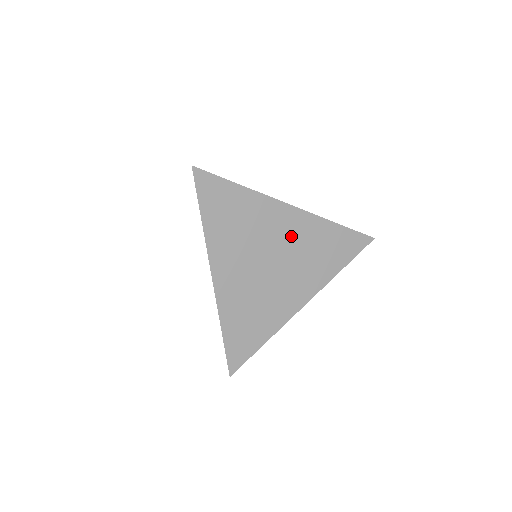
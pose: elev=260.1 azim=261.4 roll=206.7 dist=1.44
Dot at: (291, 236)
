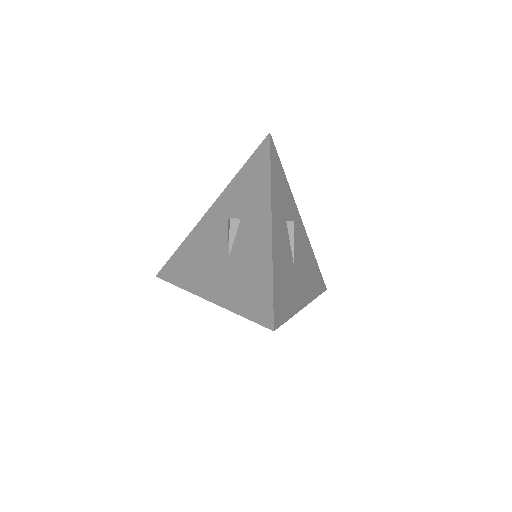
Dot at: occluded
